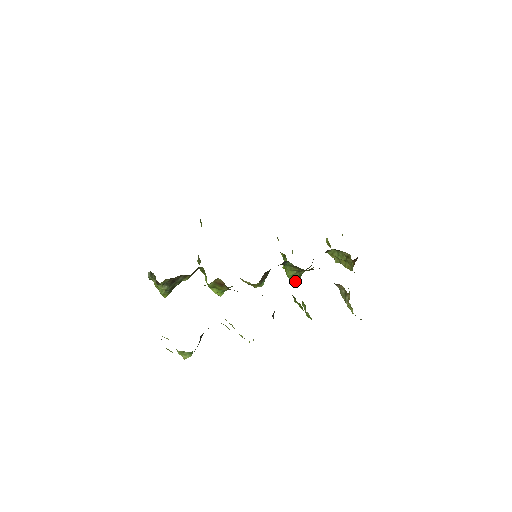
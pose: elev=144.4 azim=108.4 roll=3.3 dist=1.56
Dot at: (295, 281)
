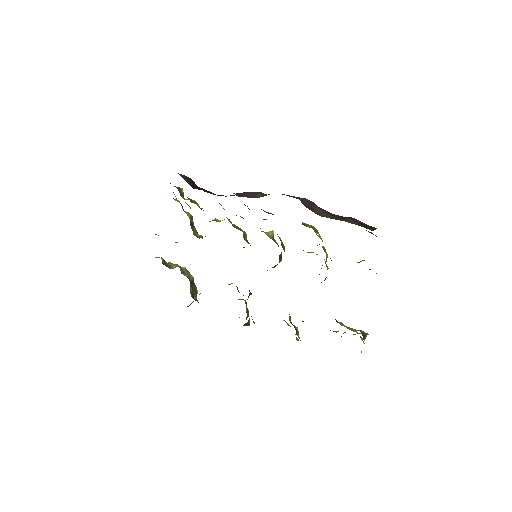
Dot at: occluded
